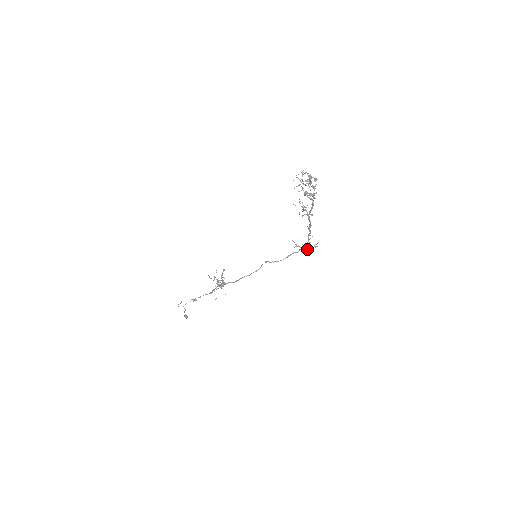
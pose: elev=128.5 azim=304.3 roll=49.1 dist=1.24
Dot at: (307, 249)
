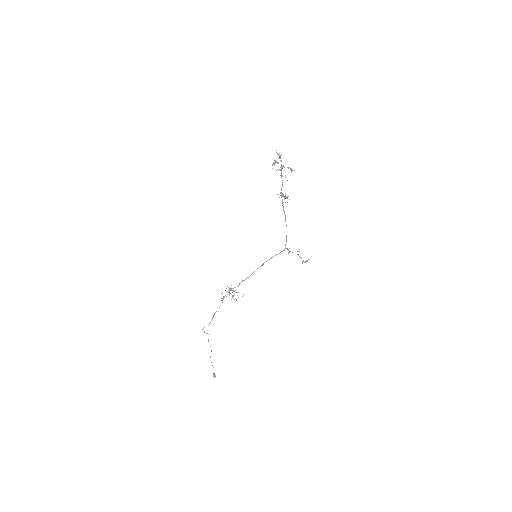
Dot at: occluded
